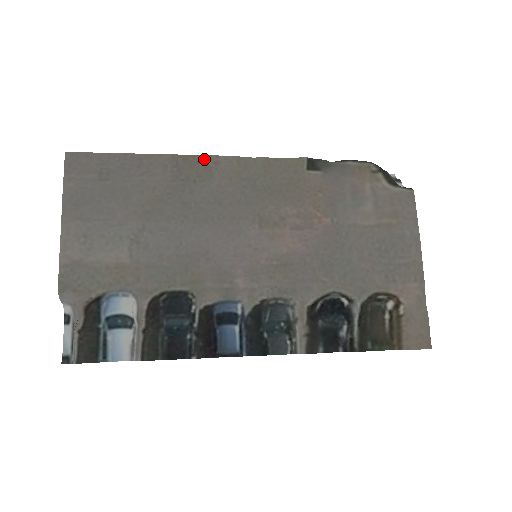
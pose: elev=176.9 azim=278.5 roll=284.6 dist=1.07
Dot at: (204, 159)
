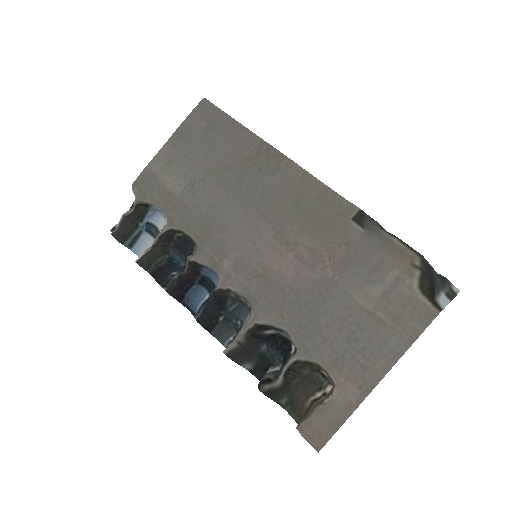
Dot at: (281, 157)
